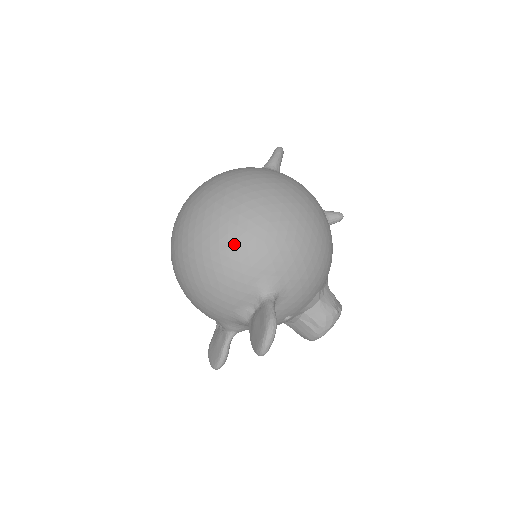
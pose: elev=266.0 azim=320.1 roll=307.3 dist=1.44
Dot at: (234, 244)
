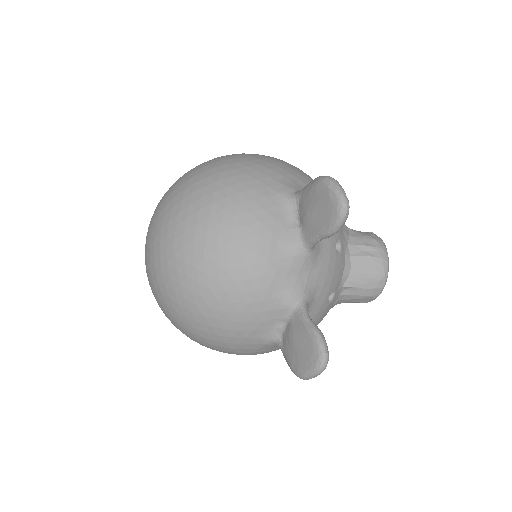
Dot at: (222, 176)
